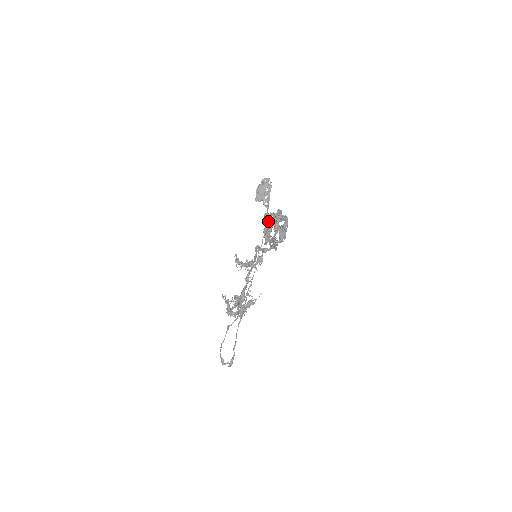
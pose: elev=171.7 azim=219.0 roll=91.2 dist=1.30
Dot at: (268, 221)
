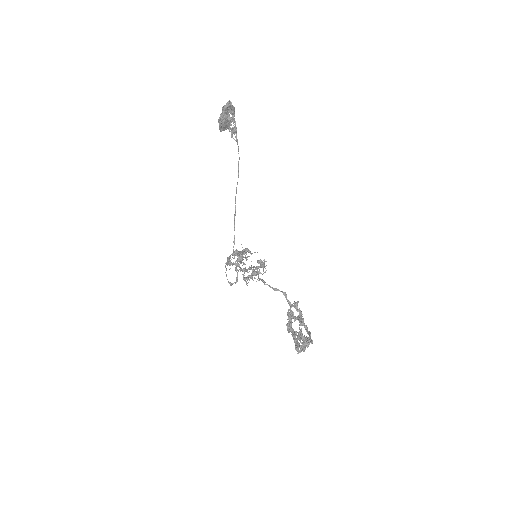
Dot at: (297, 344)
